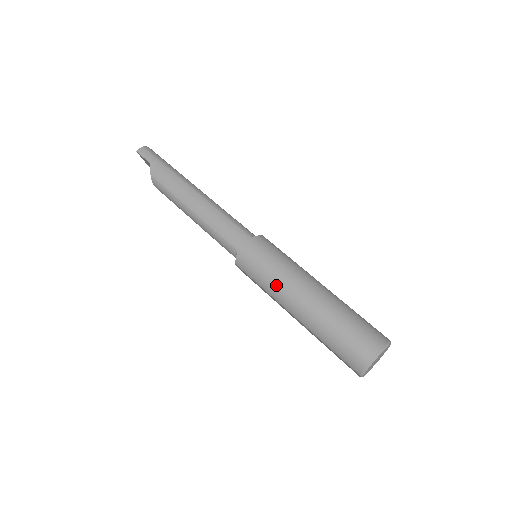
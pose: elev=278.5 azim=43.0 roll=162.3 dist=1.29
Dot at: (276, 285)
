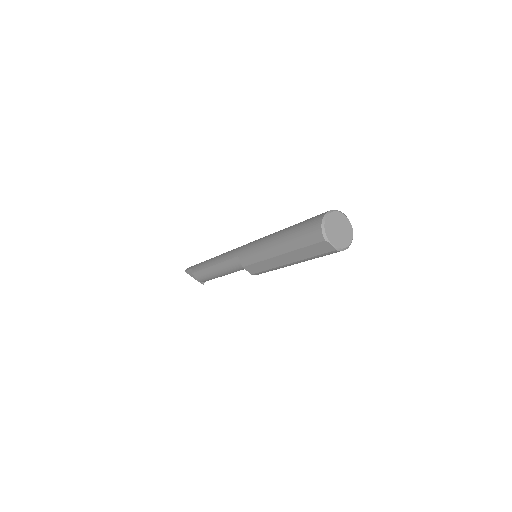
Dot at: (261, 248)
